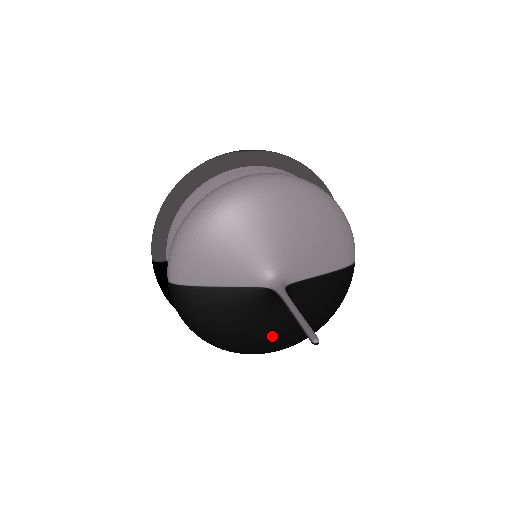
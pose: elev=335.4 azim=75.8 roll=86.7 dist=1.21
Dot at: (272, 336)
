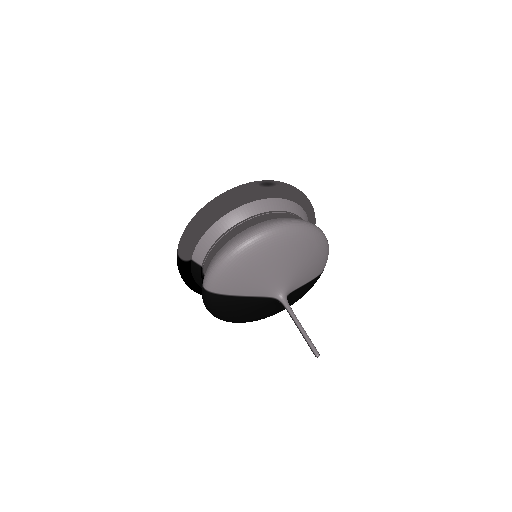
Dot at: (264, 316)
